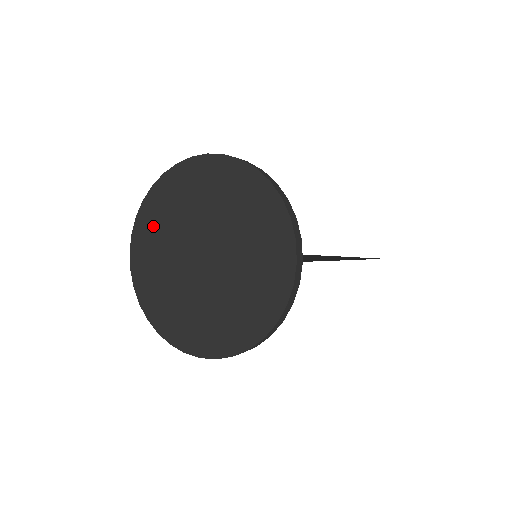
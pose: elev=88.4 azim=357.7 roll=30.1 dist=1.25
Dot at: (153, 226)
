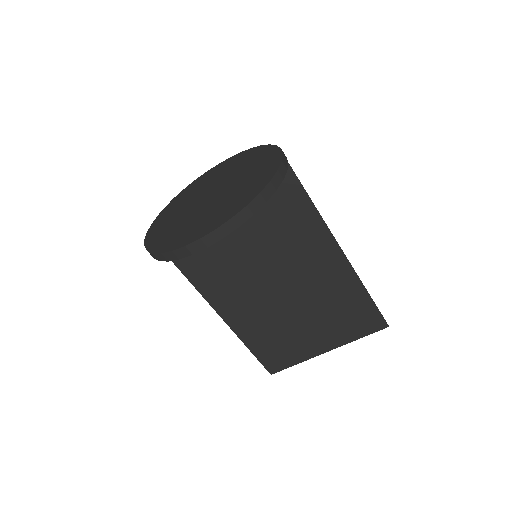
Dot at: (171, 210)
